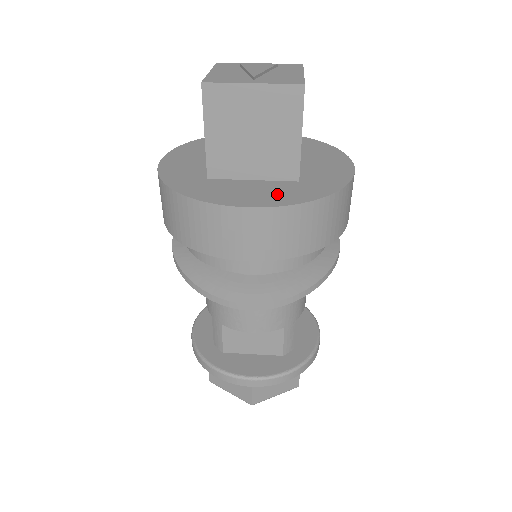
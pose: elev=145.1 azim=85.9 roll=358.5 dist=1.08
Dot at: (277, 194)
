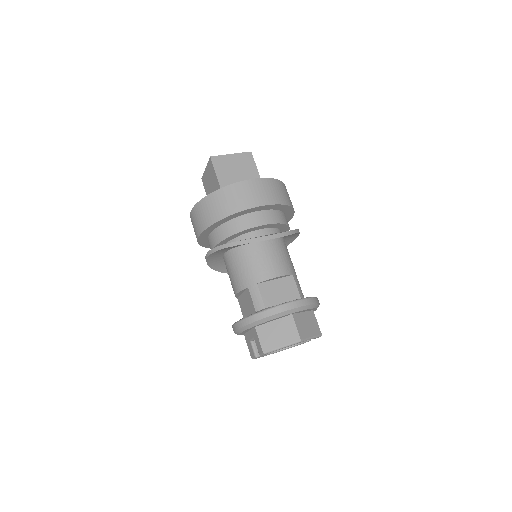
Dot at: occluded
